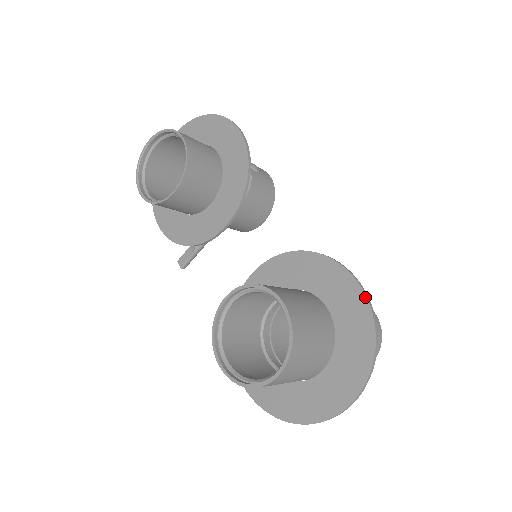
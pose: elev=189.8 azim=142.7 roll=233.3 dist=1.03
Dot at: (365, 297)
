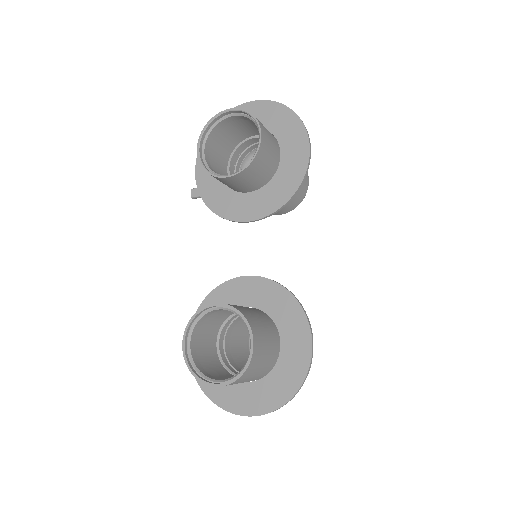
Dot at: (310, 361)
